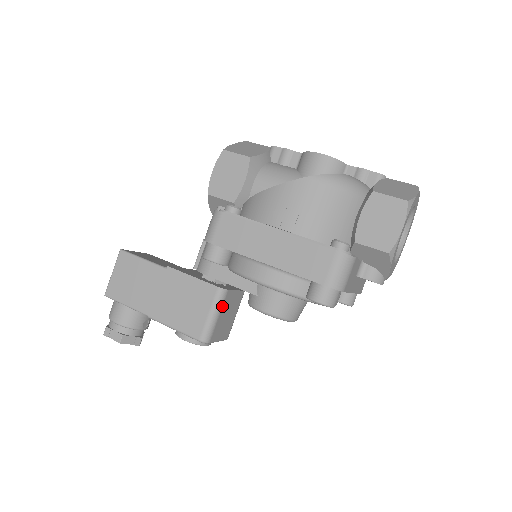
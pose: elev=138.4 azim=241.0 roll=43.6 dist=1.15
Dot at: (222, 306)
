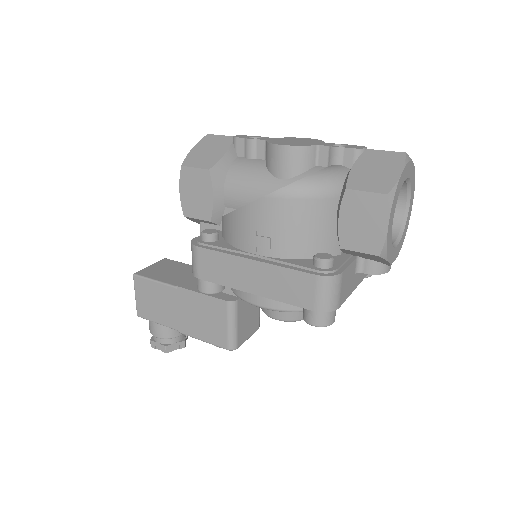
Dot at: (237, 315)
